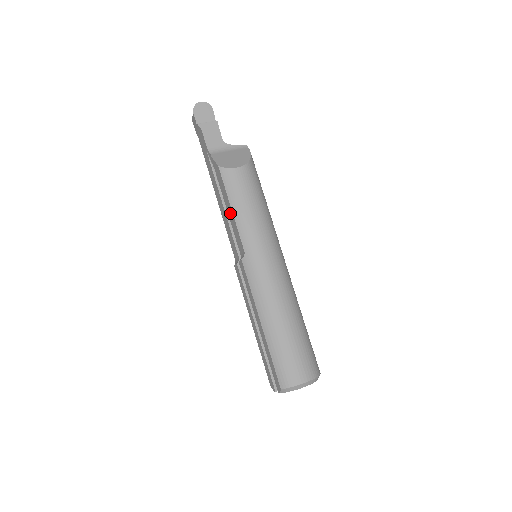
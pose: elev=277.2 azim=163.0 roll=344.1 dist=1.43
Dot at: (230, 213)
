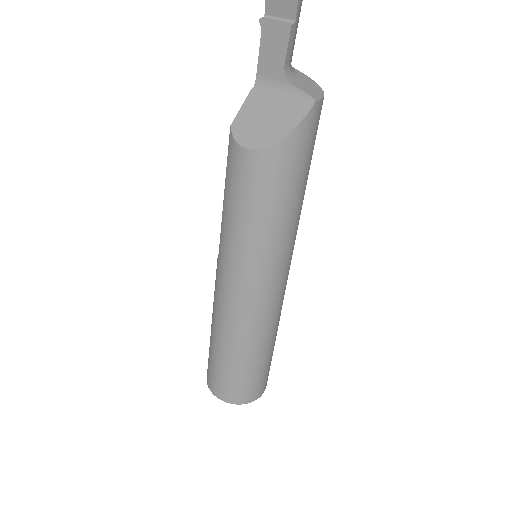
Dot at: occluded
